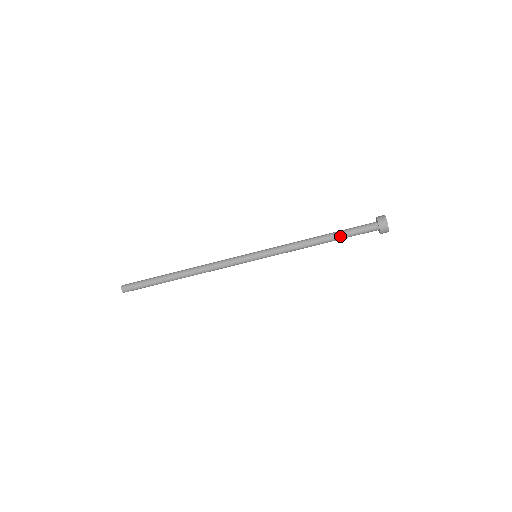
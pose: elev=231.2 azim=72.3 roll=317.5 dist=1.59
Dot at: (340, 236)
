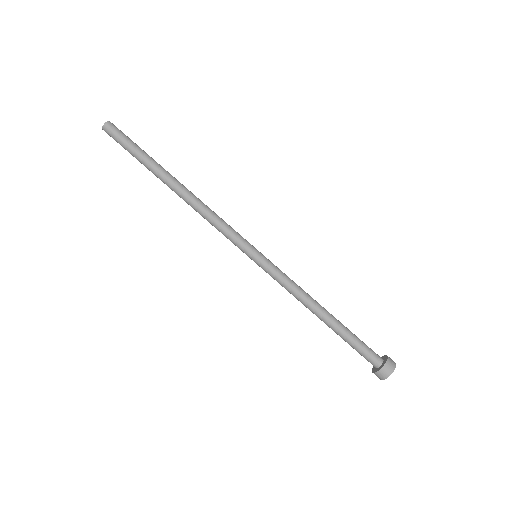
Dot at: (343, 332)
